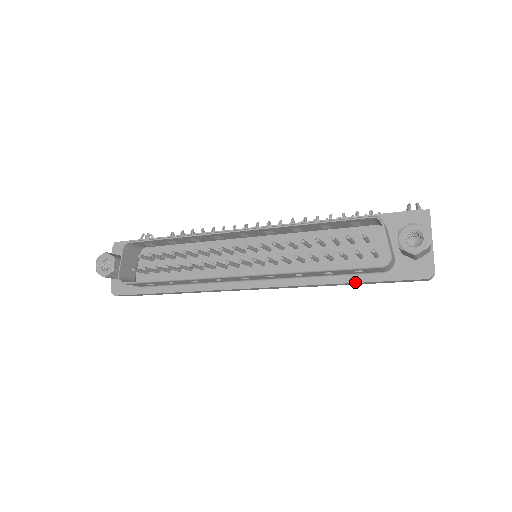
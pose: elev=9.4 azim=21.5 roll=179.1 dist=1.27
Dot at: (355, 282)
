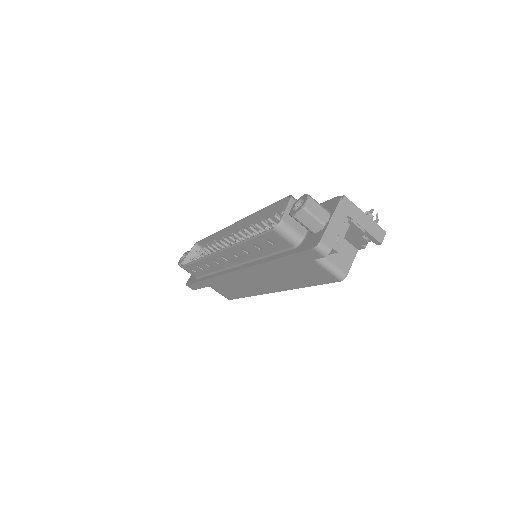
Dot at: (277, 258)
